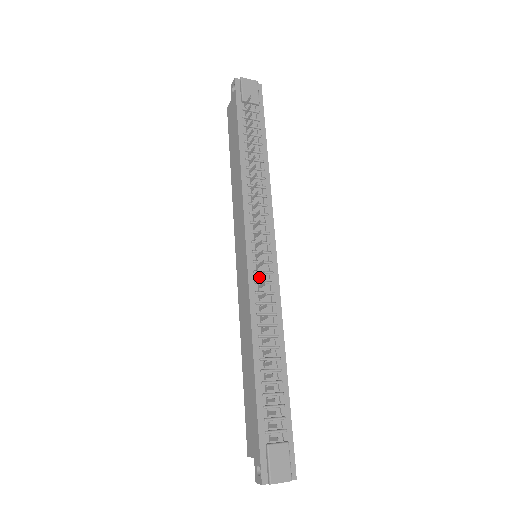
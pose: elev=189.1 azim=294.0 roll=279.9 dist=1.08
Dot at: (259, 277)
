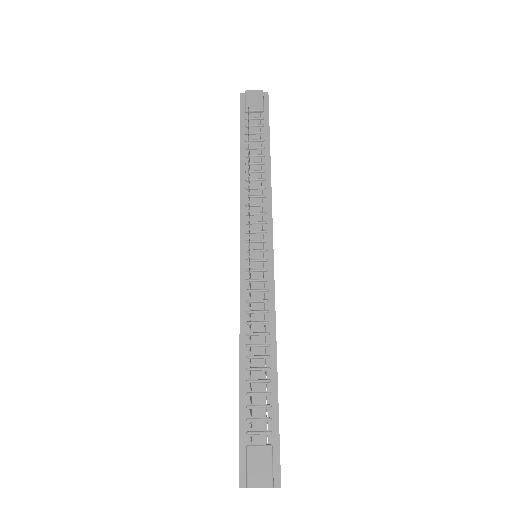
Dot at: (249, 275)
